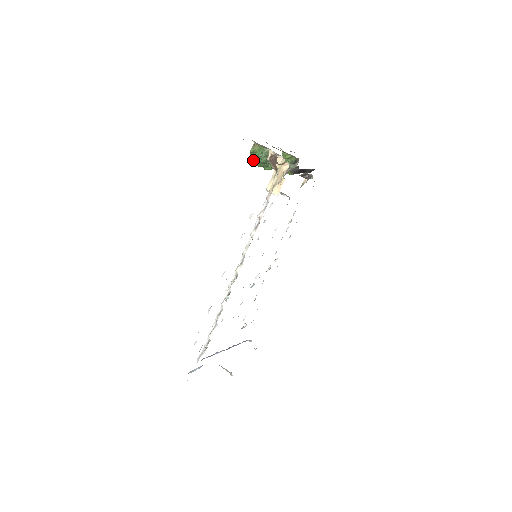
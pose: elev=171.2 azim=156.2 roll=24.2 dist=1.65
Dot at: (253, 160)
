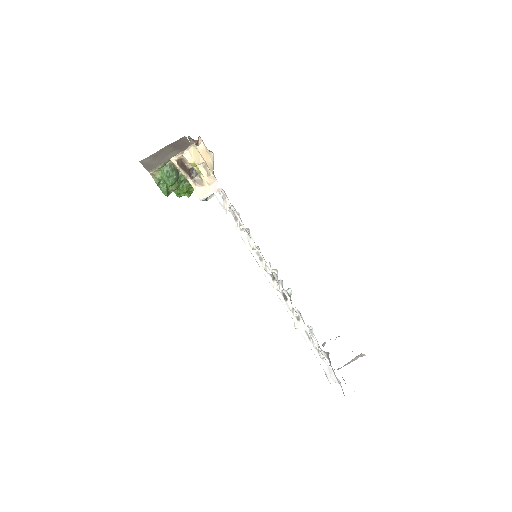
Dot at: (166, 188)
